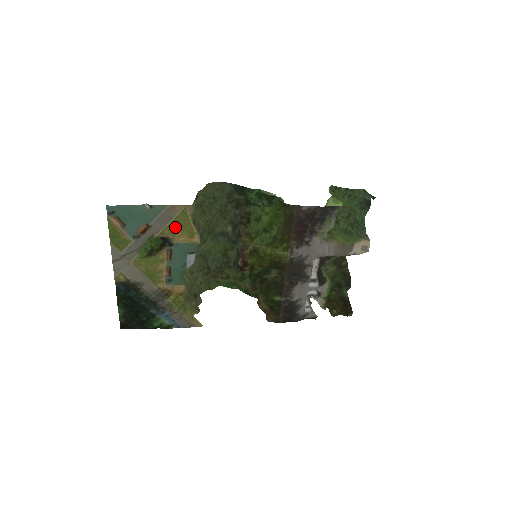
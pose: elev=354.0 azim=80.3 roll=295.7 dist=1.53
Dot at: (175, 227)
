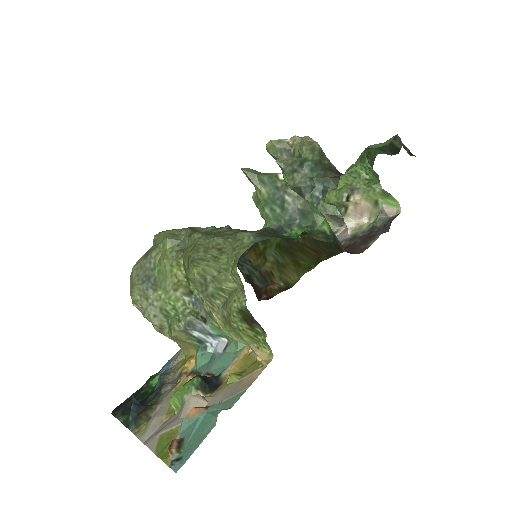
Dot at: (234, 373)
